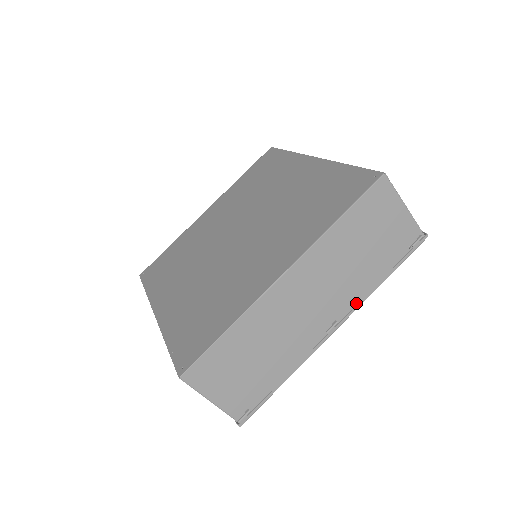
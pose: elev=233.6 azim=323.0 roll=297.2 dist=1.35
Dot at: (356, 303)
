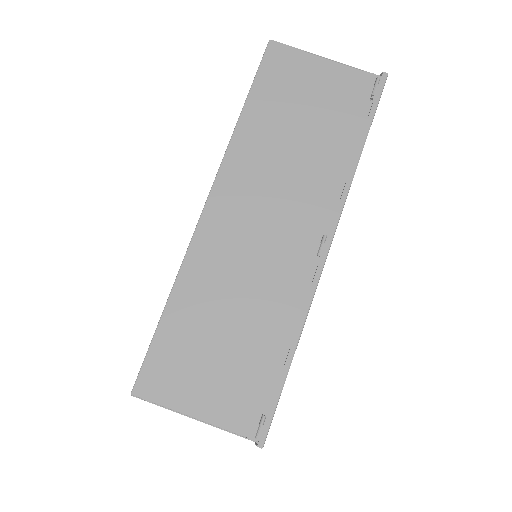
Dot at: (340, 201)
